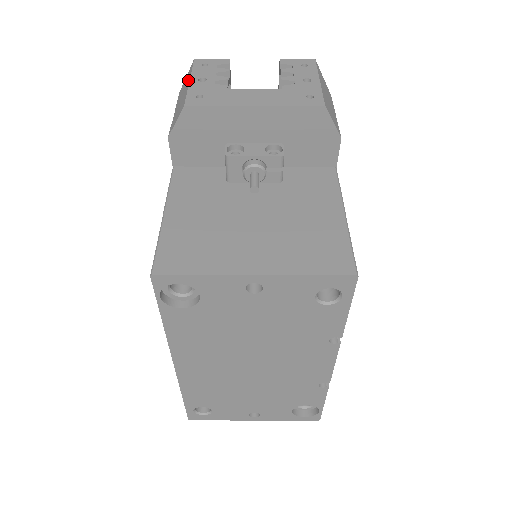
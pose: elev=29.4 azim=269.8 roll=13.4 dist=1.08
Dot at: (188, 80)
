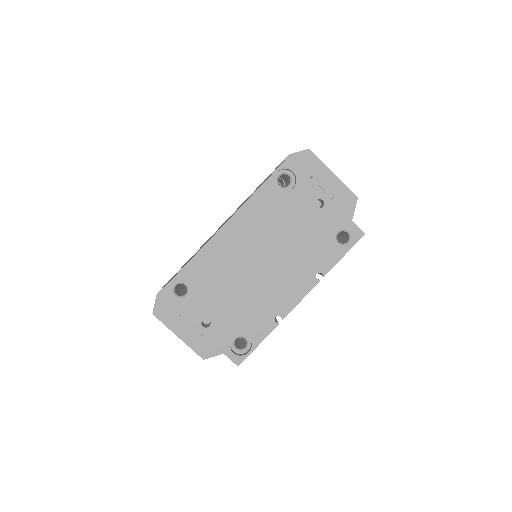
Dot at: occluded
